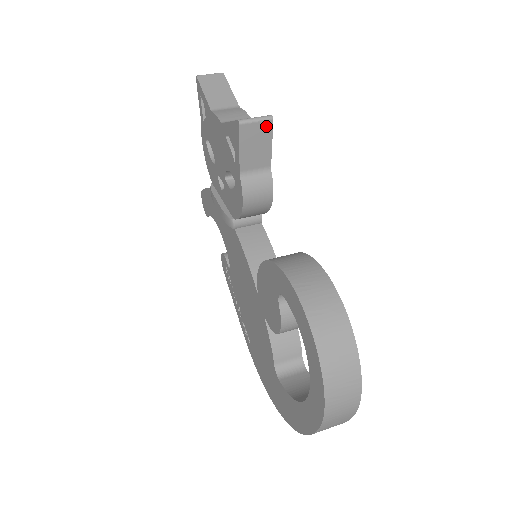
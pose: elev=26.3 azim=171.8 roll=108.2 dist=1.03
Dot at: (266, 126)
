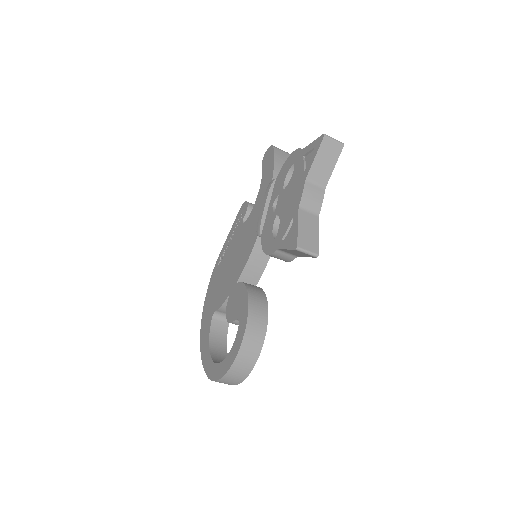
Dot at: (310, 256)
